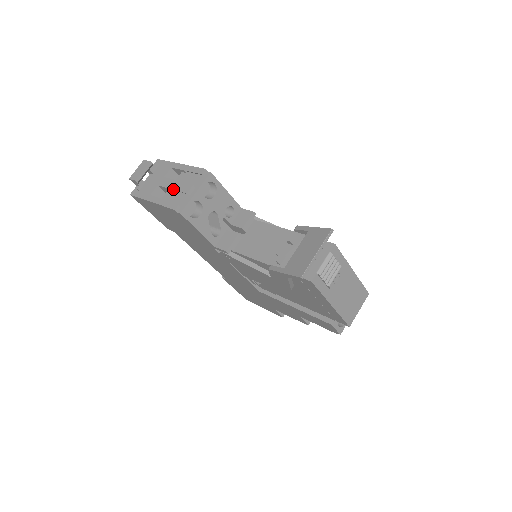
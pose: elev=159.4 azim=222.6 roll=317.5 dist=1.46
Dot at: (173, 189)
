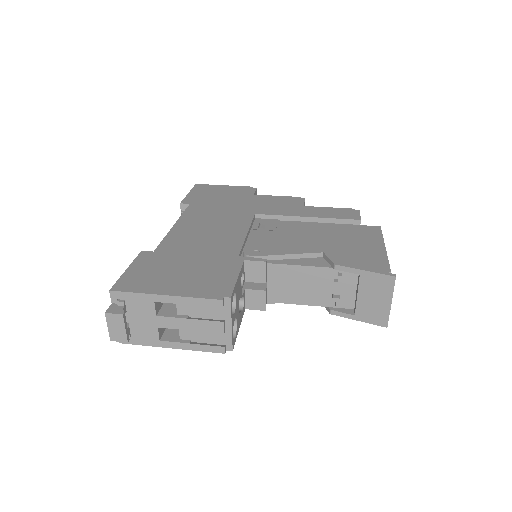
Dot at: (194, 331)
